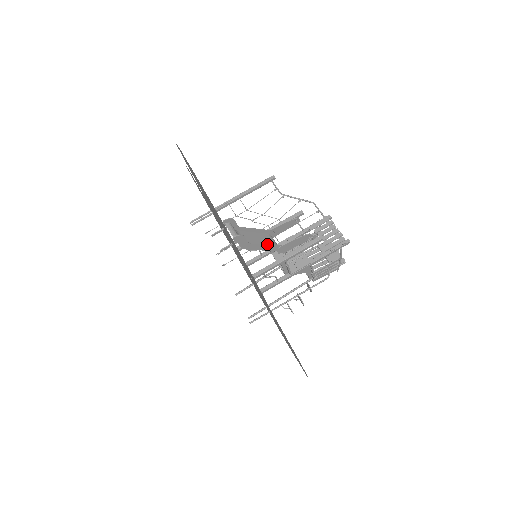
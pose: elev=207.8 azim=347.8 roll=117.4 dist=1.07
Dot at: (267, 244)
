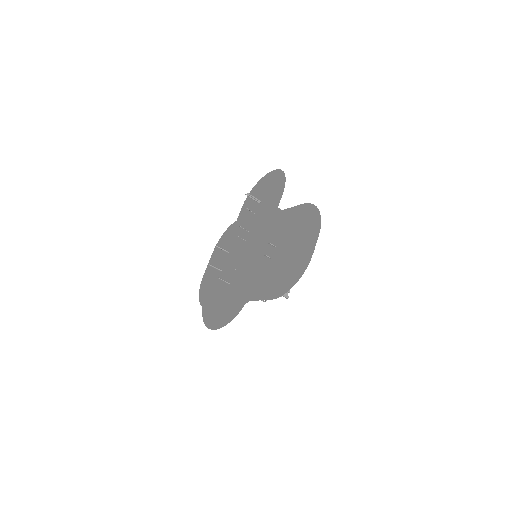
Dot at: occluded
